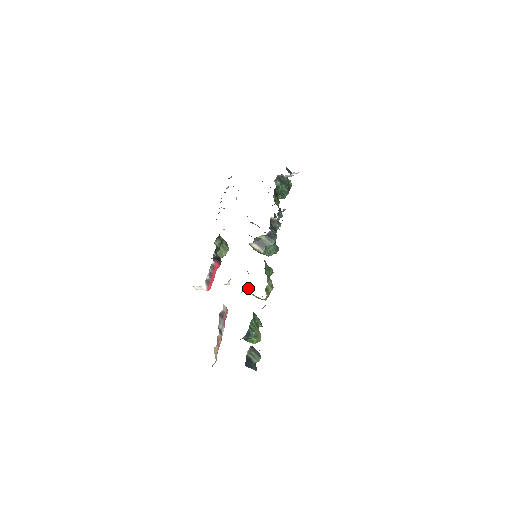
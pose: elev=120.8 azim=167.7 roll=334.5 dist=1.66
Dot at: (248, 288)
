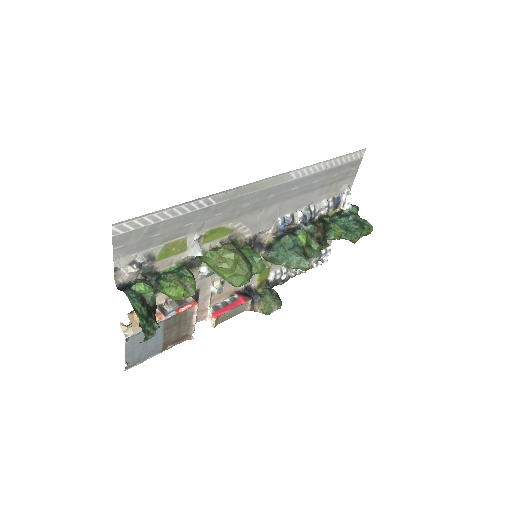
Dot at: occluded
